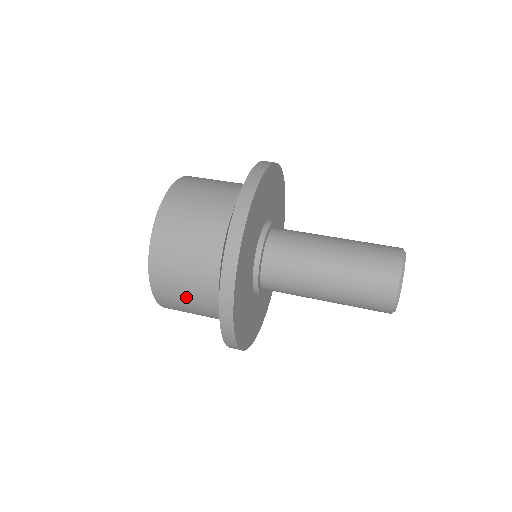
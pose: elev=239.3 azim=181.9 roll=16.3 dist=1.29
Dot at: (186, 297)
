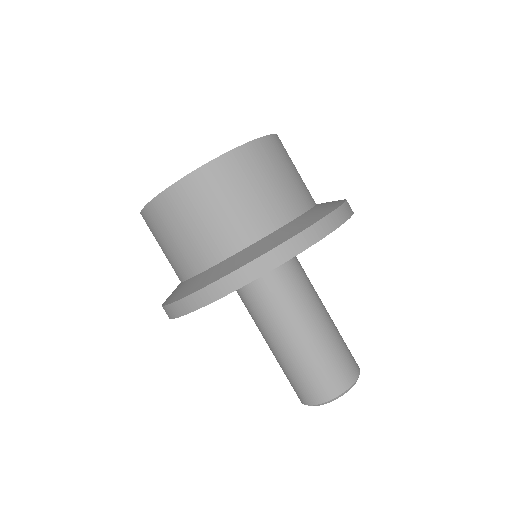
Dot at: (170, 242)
